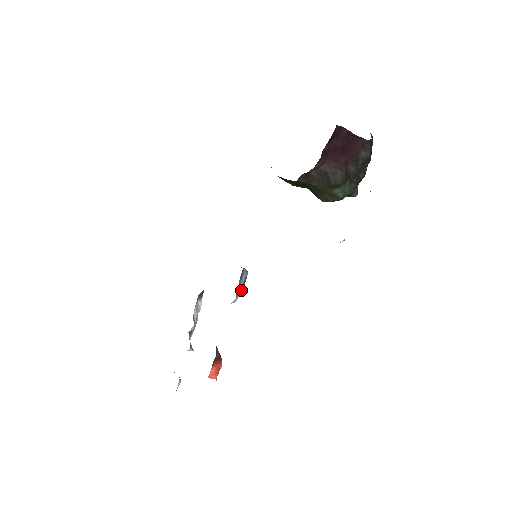
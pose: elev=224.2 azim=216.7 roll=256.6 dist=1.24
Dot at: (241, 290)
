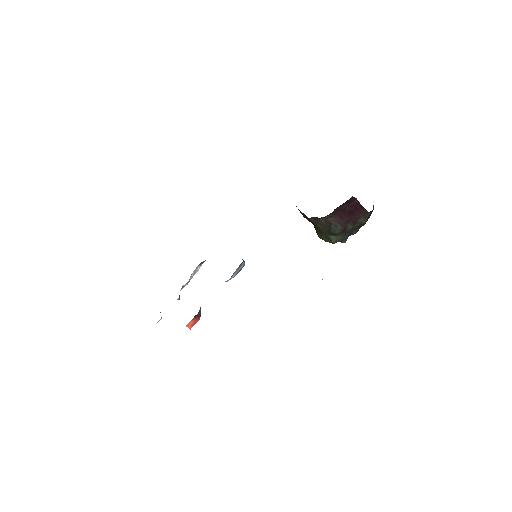
Dot at: (235, 275)
